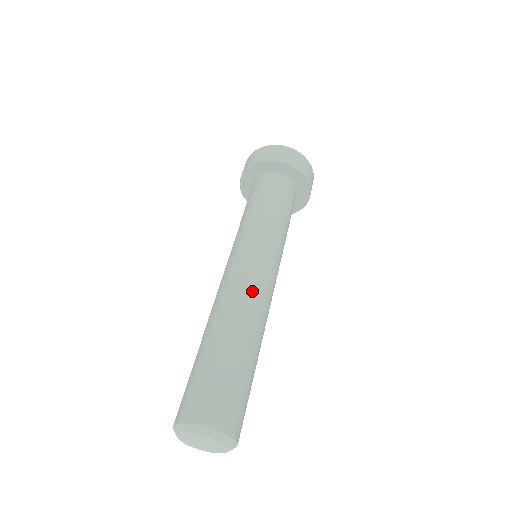
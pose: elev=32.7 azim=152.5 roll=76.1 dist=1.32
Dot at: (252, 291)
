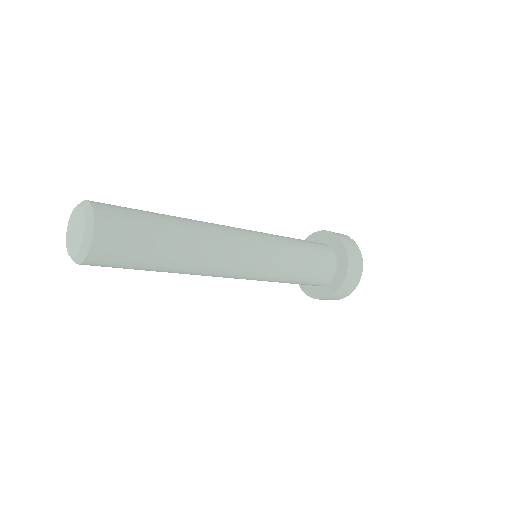
Dot at: (213, 223)
